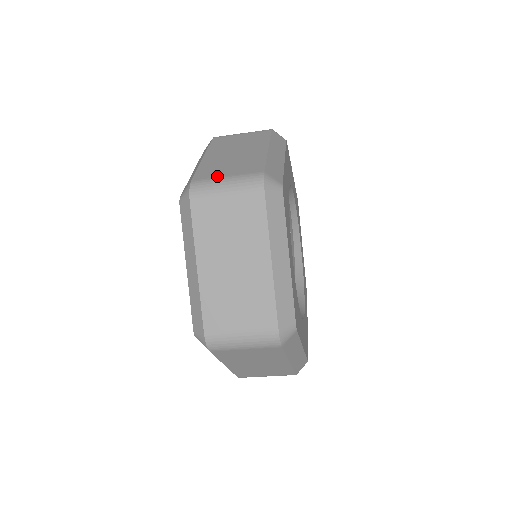
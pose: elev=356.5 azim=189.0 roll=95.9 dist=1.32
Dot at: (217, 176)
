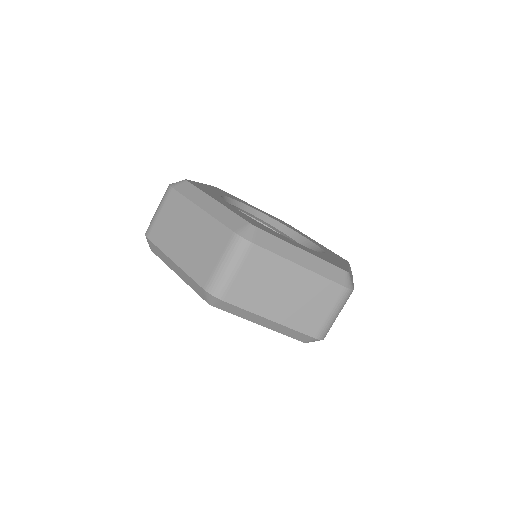
Dot at: (212, 268)
